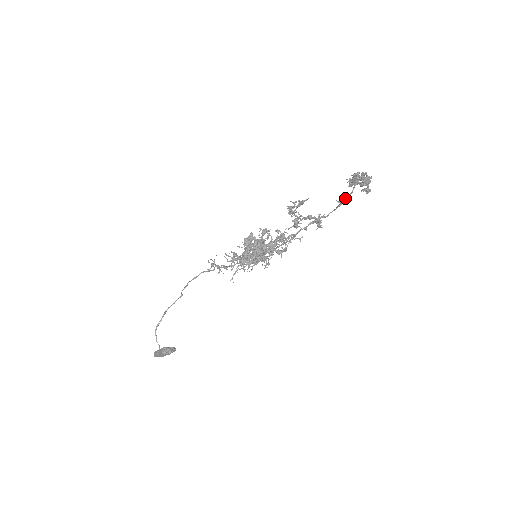
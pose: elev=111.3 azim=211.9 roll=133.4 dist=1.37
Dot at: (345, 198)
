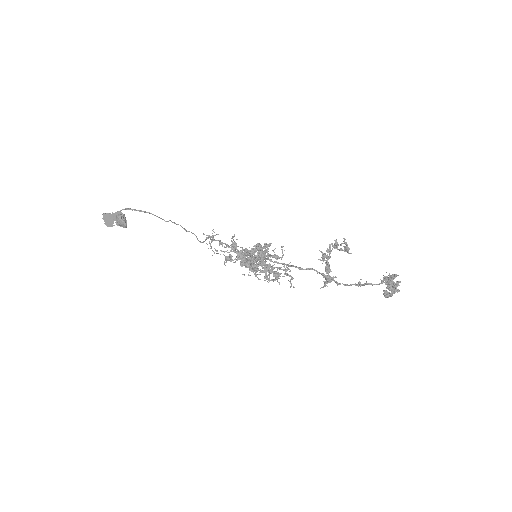
Dot at: (369, 283)
